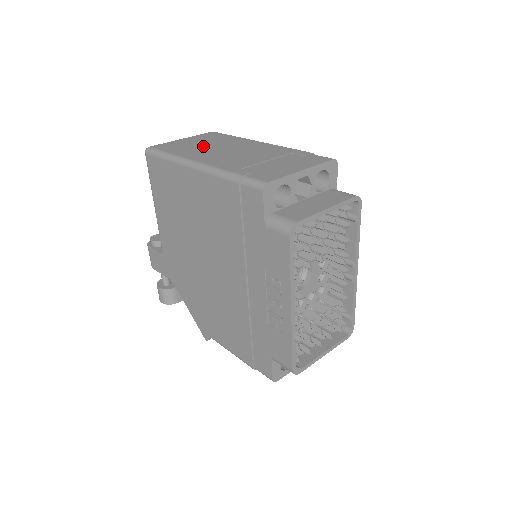
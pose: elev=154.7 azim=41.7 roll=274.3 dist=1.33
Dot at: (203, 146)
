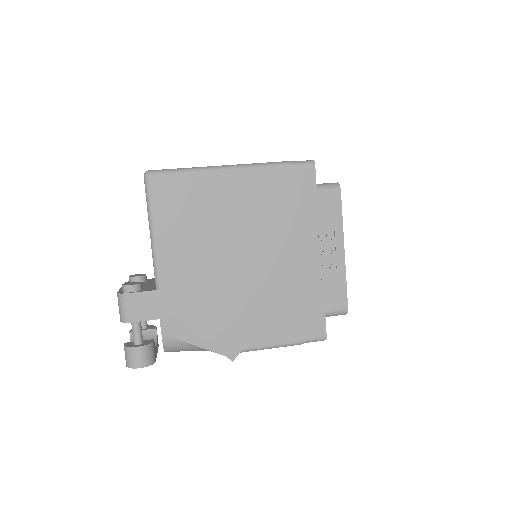
Dot at: occluded
